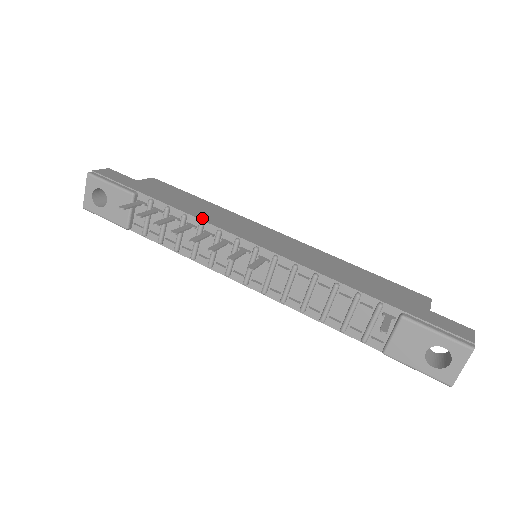
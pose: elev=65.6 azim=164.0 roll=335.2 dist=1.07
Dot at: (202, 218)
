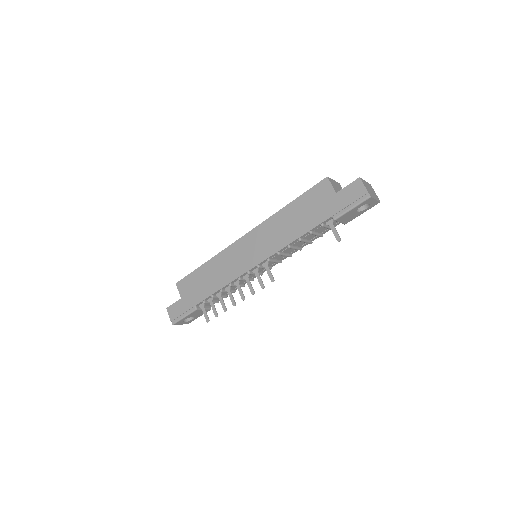
Dot at: (226, 283)
